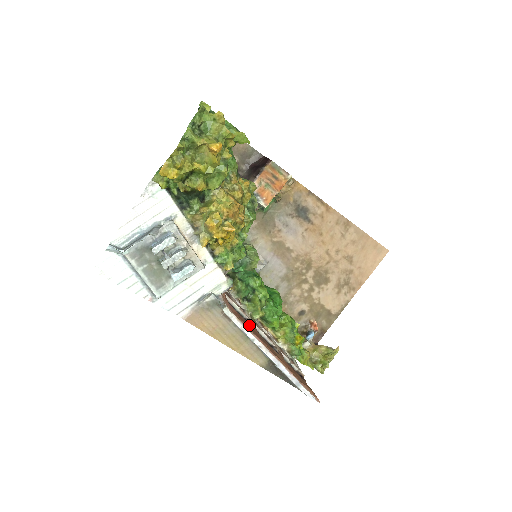
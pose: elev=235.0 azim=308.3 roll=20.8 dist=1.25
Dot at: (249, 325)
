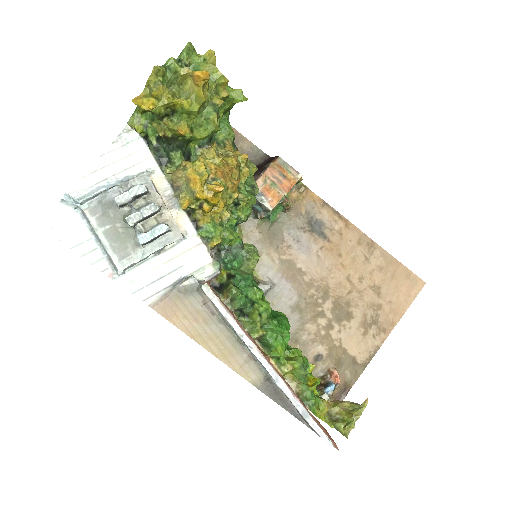
Dot at: occluded
